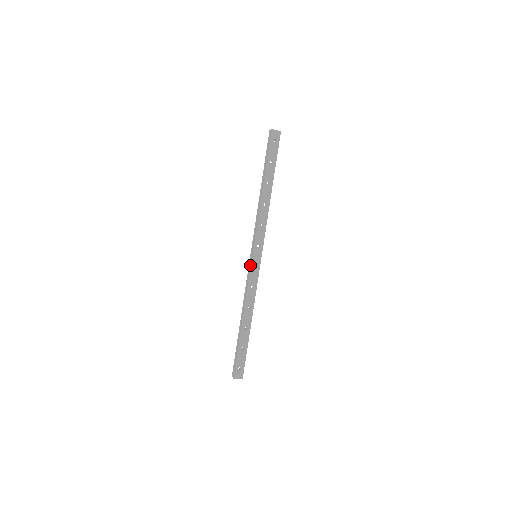
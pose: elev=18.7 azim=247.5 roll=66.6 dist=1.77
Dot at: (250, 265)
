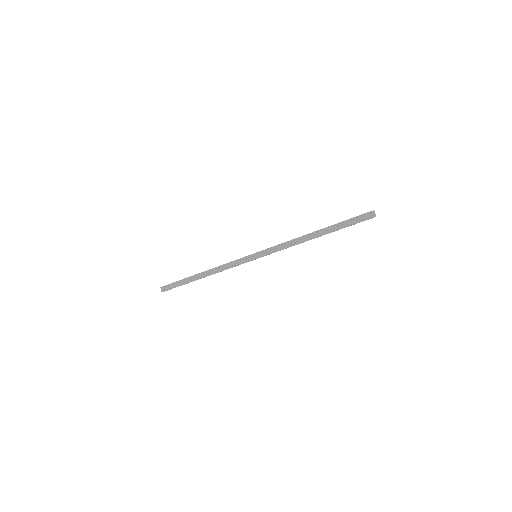
Dot at: (246, 261)
